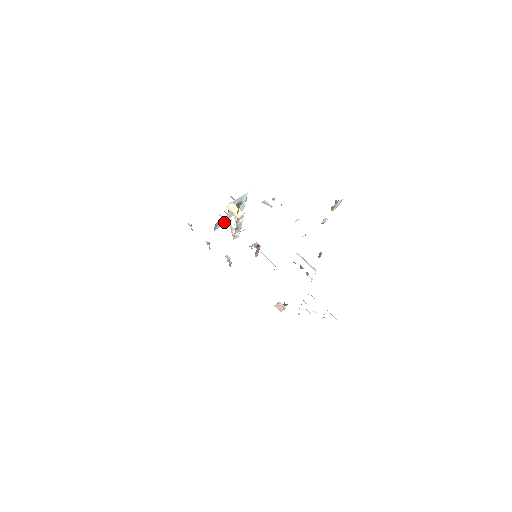
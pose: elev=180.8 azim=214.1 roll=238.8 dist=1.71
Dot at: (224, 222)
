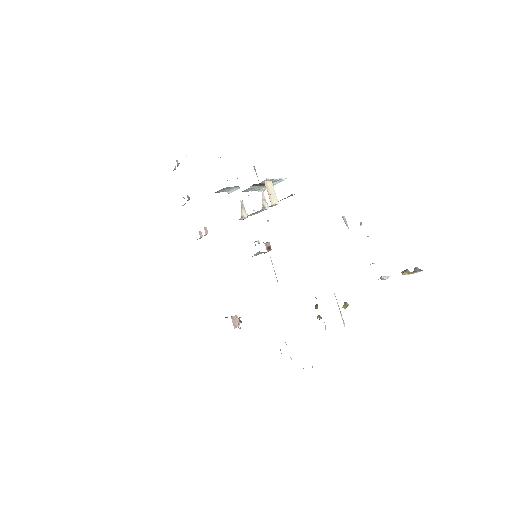
Dot at: (230, 190)
